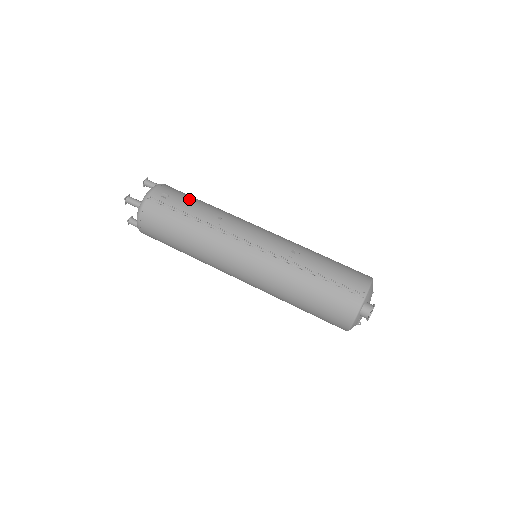
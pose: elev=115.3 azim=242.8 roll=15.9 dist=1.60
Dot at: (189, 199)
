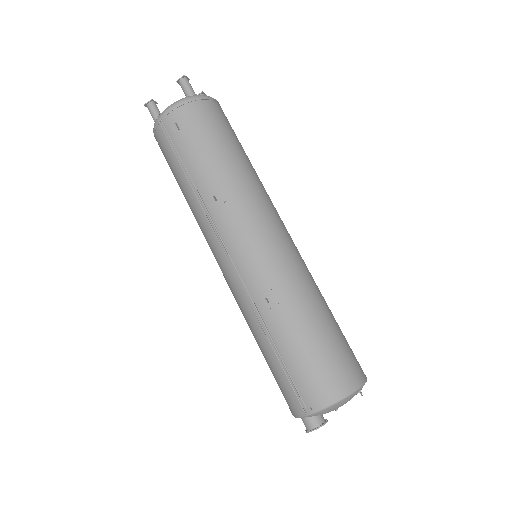
Dot at: (202, 144)
